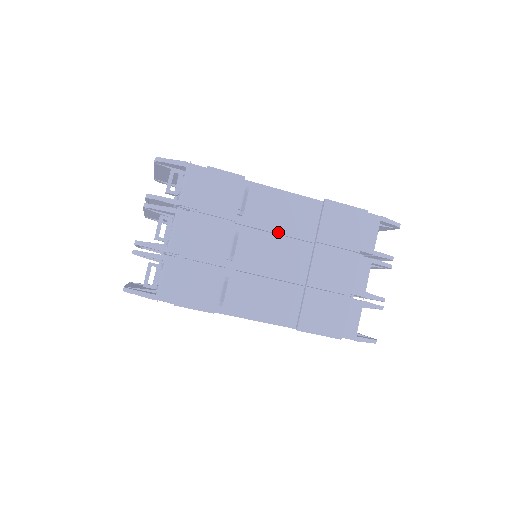
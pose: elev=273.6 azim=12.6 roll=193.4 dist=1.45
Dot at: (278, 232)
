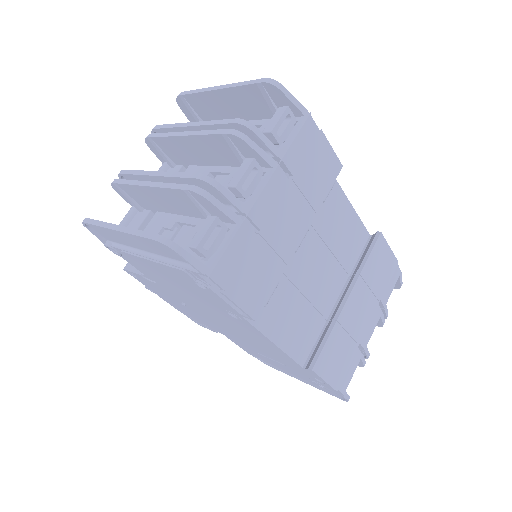
Dot at: (329, 246)
